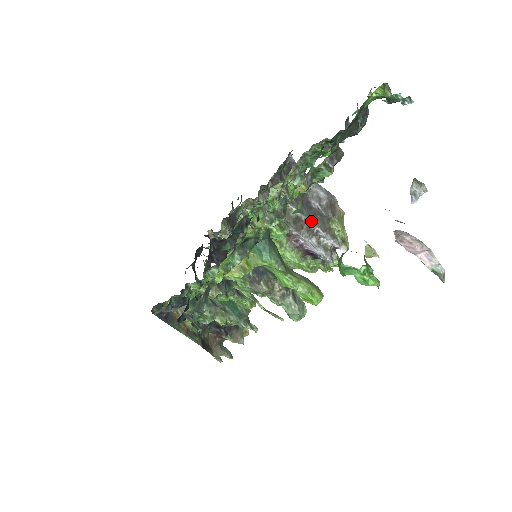
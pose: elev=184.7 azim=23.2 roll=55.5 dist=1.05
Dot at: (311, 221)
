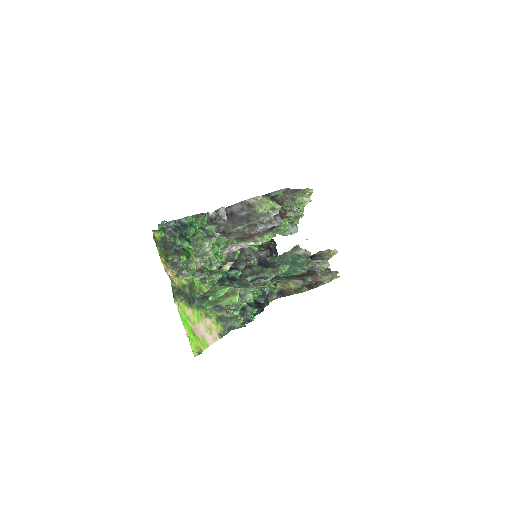
Dot at: (250, 223)
